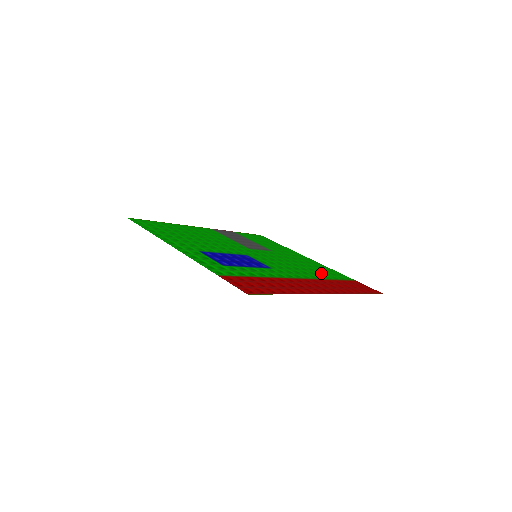
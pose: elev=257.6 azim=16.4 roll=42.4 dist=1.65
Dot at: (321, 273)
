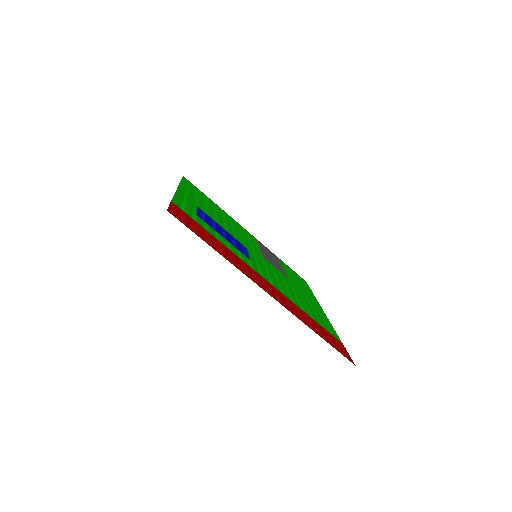
Dot at: (307, 309)
